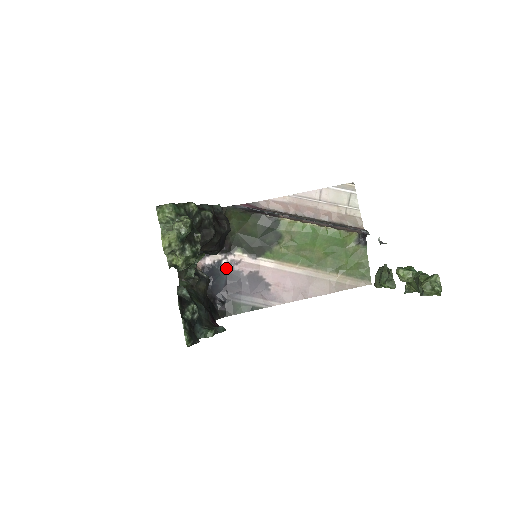
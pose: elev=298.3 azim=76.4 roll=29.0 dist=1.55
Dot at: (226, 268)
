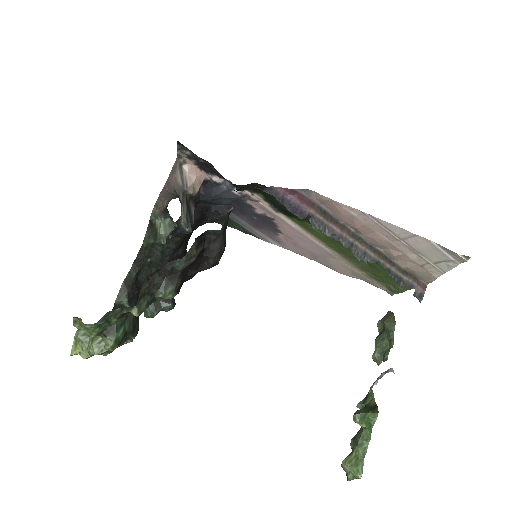
Dot at: (236, 195)
